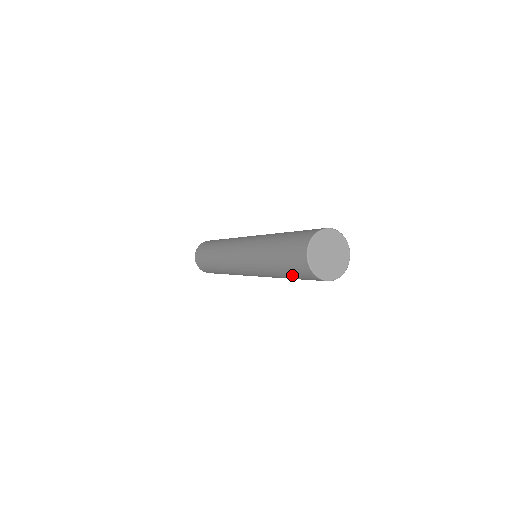
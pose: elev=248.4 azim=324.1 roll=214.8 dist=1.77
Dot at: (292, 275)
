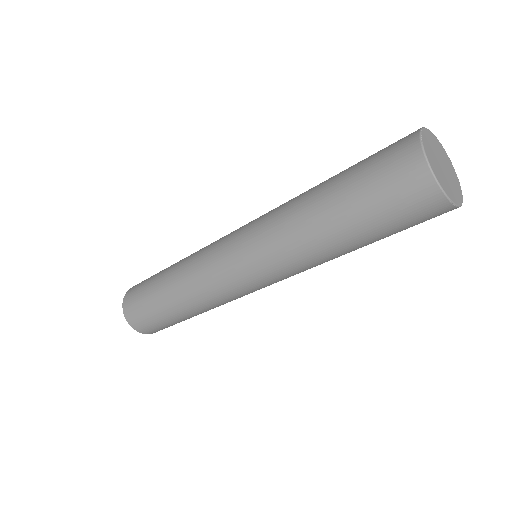
Dot at: (368, 214)
